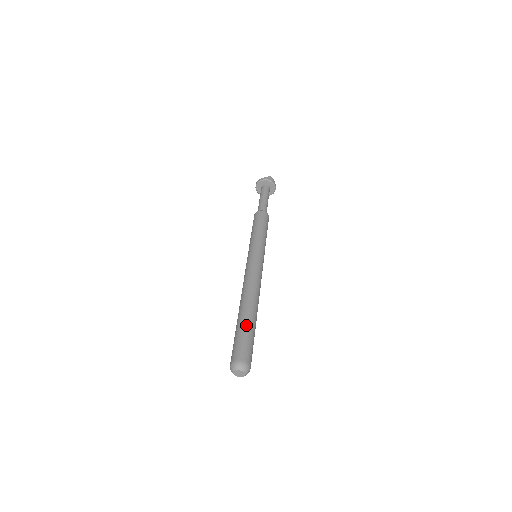
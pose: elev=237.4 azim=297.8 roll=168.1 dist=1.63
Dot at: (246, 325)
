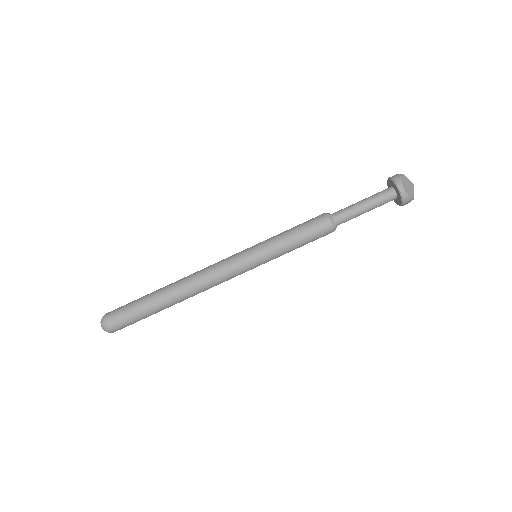
Dot at: (150, 312)
